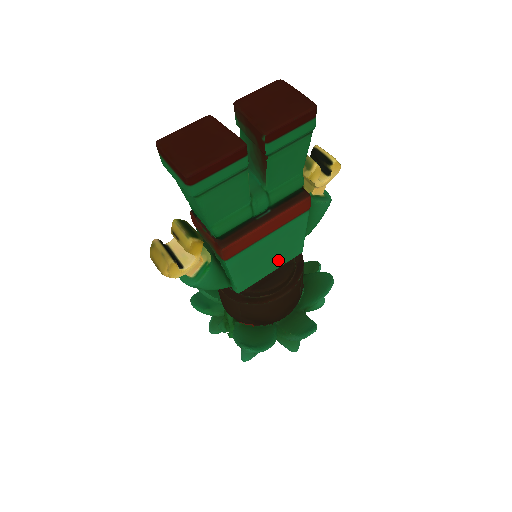
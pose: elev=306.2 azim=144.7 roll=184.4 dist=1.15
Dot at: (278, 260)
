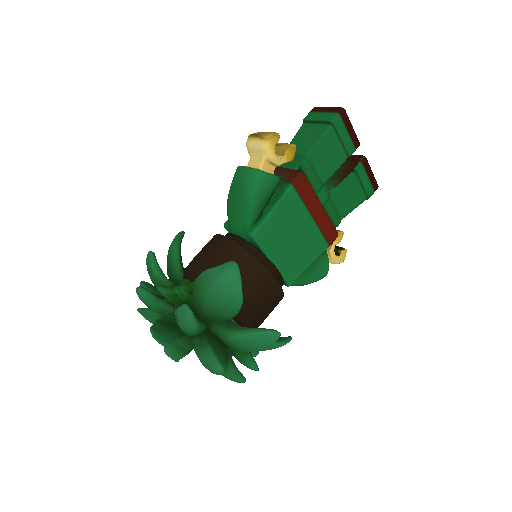
Dot at: (285, 257)
